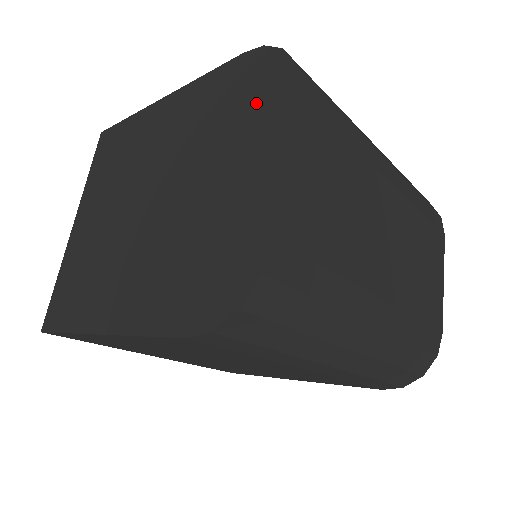
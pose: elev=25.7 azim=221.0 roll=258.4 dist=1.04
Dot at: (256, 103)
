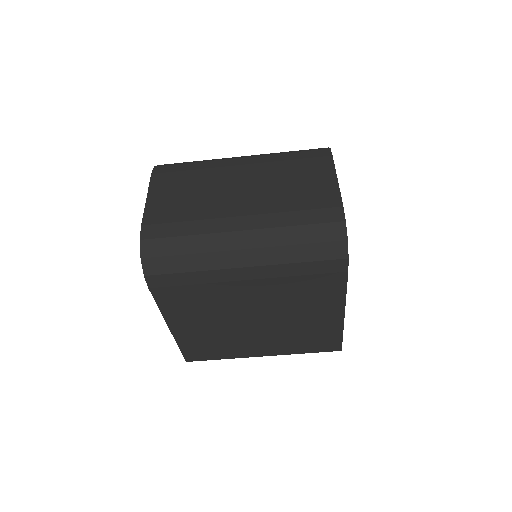
Dot at: occluded
